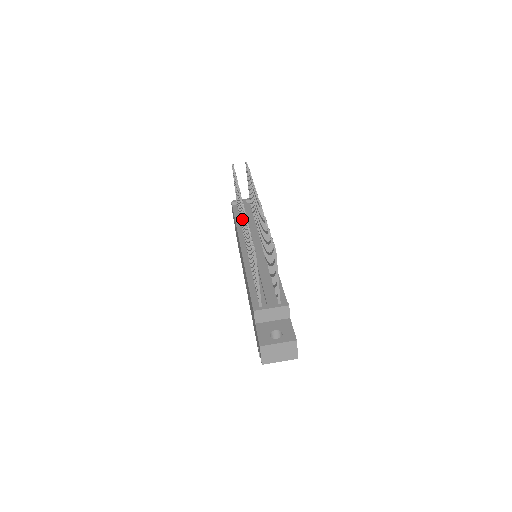
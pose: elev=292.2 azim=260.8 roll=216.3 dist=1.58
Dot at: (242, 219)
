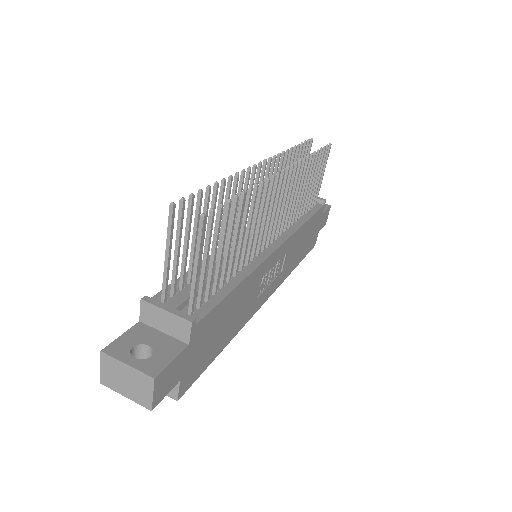
Dot at: occluded
